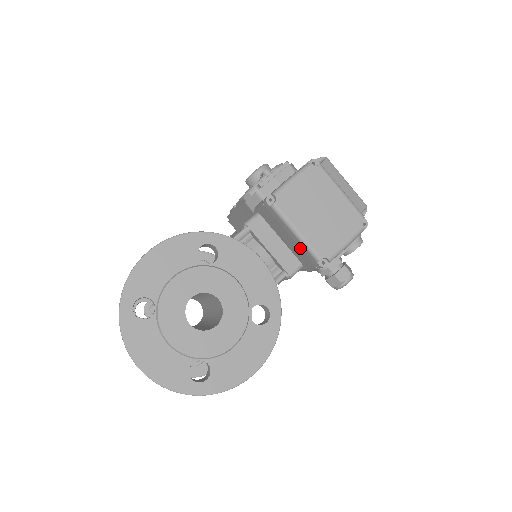
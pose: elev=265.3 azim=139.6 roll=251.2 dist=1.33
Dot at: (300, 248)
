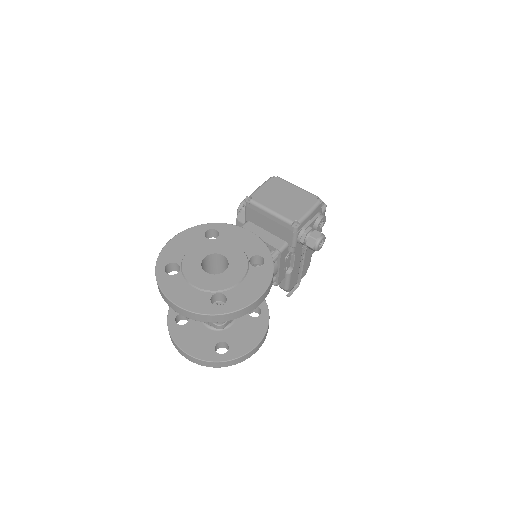
Dot at: (278, 224)
